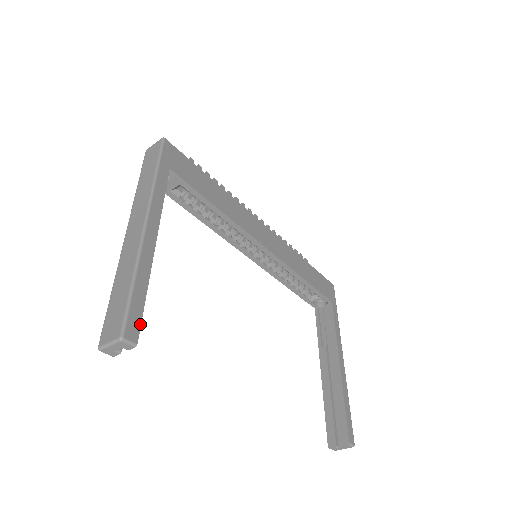
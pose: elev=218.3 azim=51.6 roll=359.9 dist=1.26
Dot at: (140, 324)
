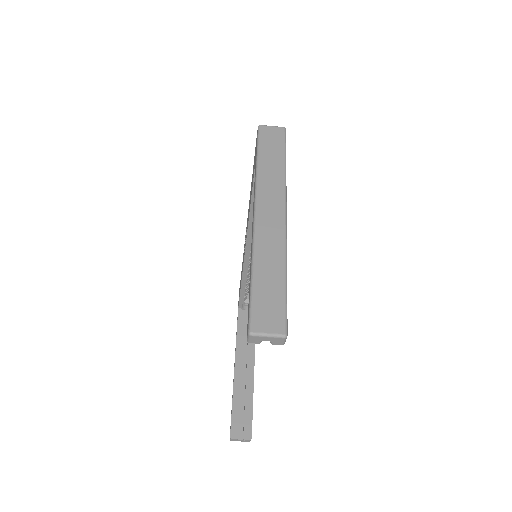
Dot at: occluded
